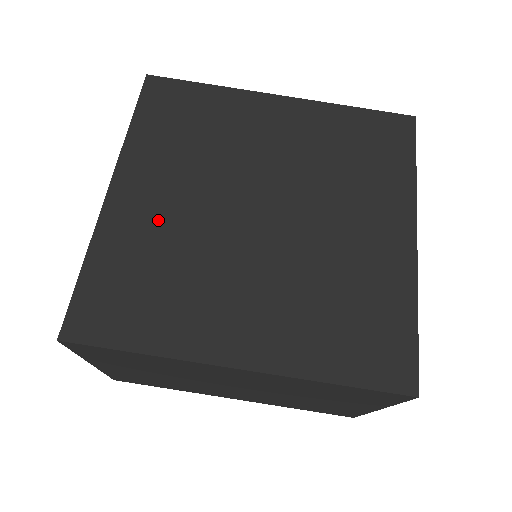
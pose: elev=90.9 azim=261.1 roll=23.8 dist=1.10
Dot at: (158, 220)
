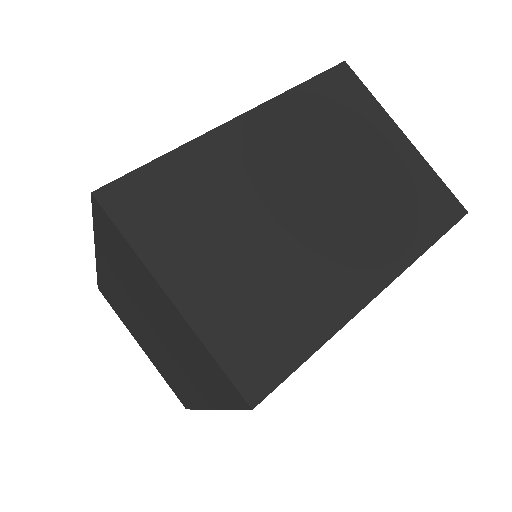
Dot at: occluded
